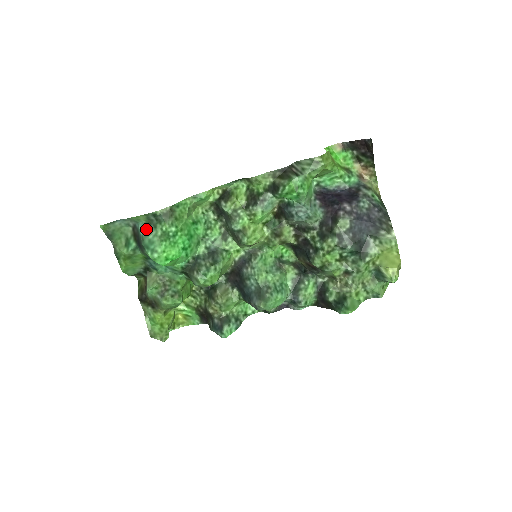
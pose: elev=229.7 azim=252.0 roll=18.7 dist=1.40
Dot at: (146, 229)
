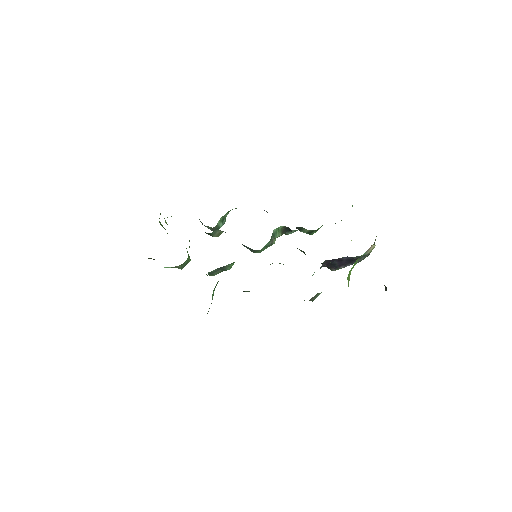
Dot at: occluded
